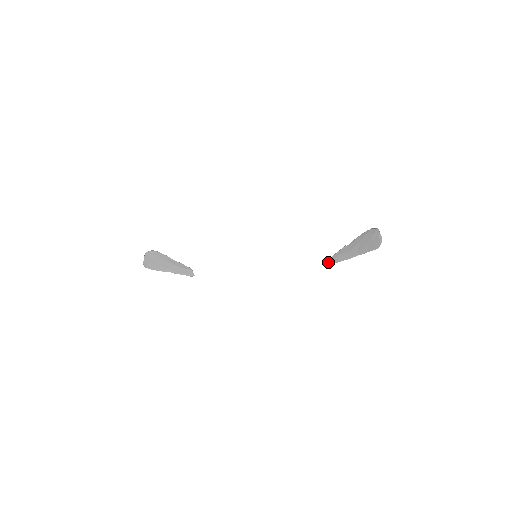
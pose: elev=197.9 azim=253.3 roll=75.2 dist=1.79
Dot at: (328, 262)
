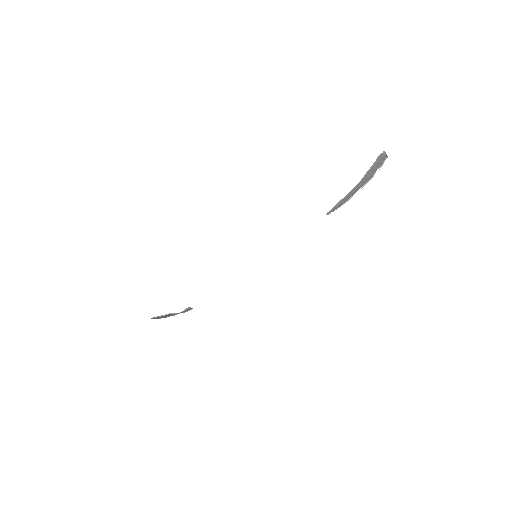
Dot at: occluded
